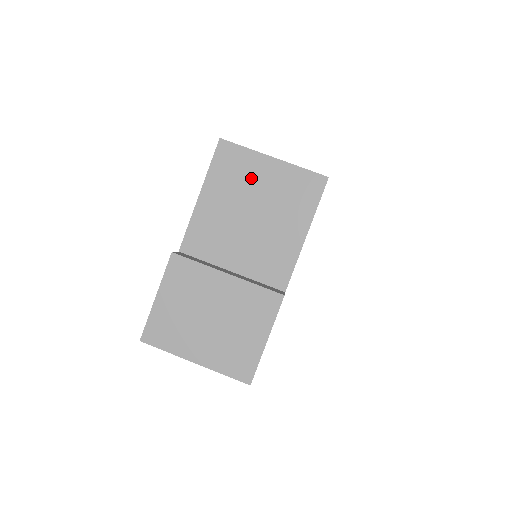
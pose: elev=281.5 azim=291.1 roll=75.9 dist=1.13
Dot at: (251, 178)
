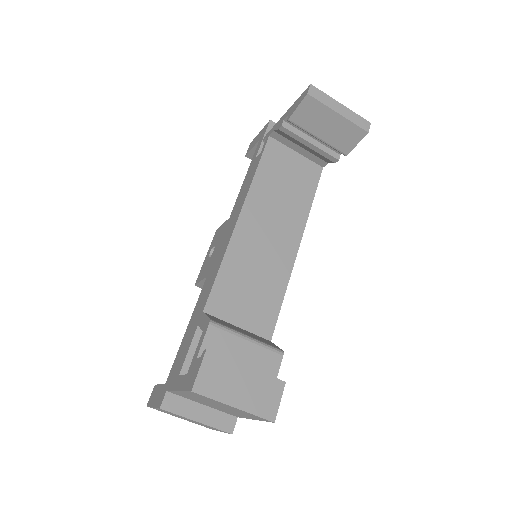
Dot at: (216, 403)
